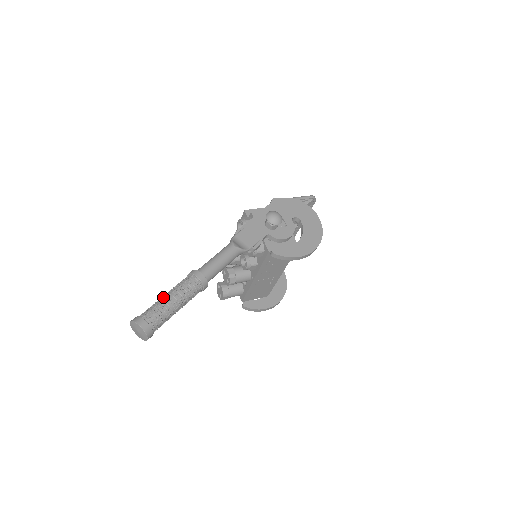
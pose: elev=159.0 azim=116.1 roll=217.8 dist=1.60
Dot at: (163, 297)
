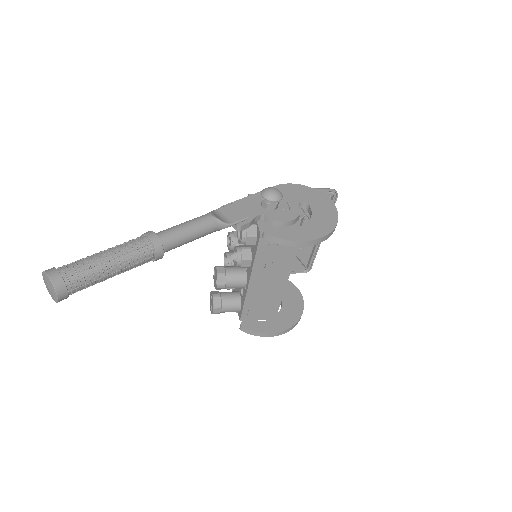
Dot at: (96, 253)
